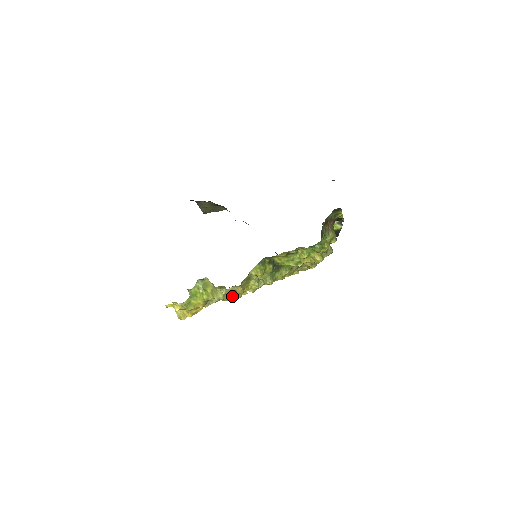
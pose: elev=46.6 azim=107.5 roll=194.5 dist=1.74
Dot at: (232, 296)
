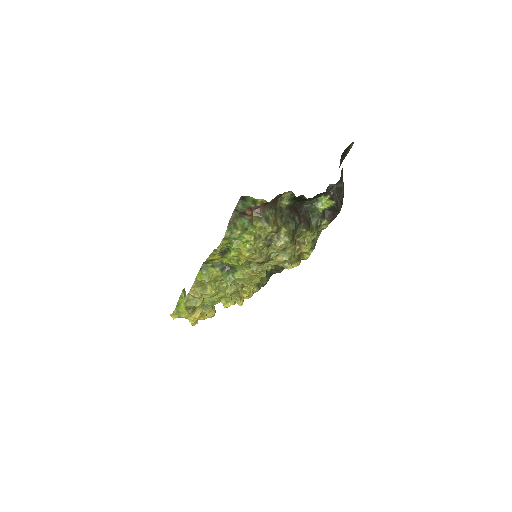
Dot at: (200, 302)
